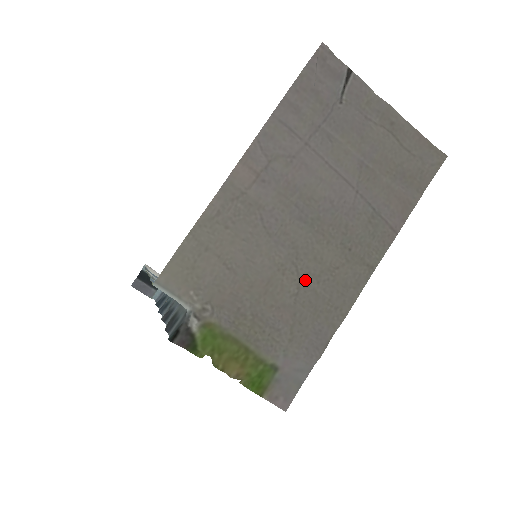
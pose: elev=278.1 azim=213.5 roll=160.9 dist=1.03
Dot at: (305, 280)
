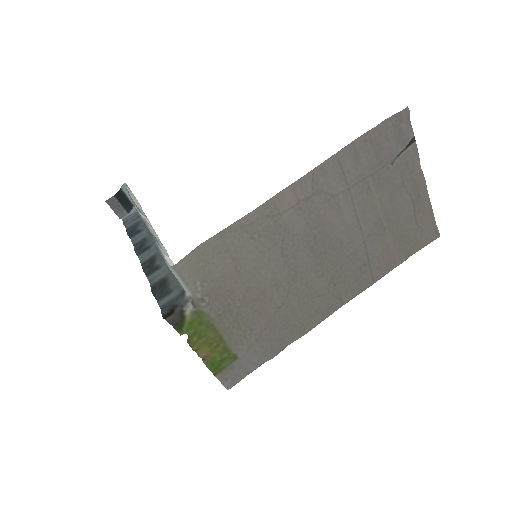
Dot at: (291, 298)
